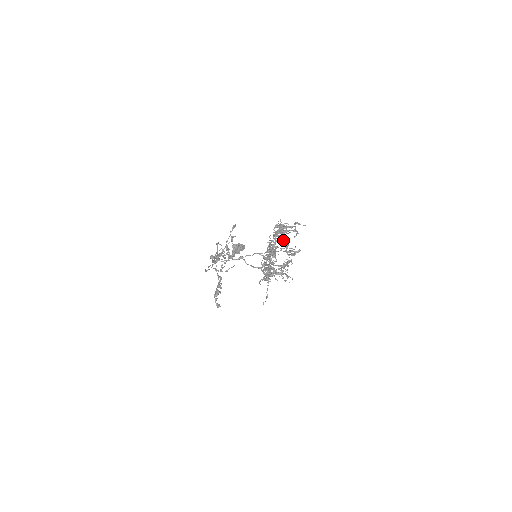
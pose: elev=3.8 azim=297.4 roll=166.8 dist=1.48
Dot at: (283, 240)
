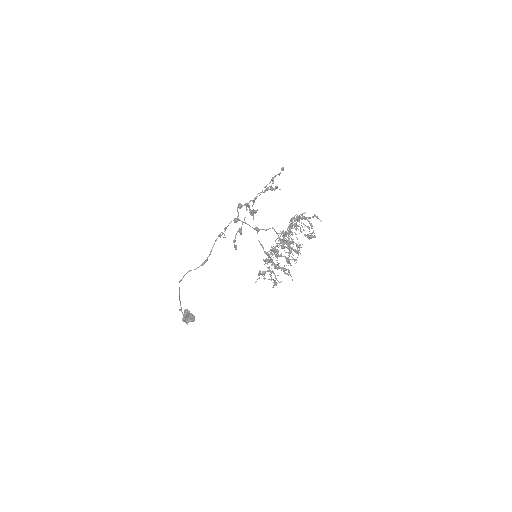
Dot at: occluded
